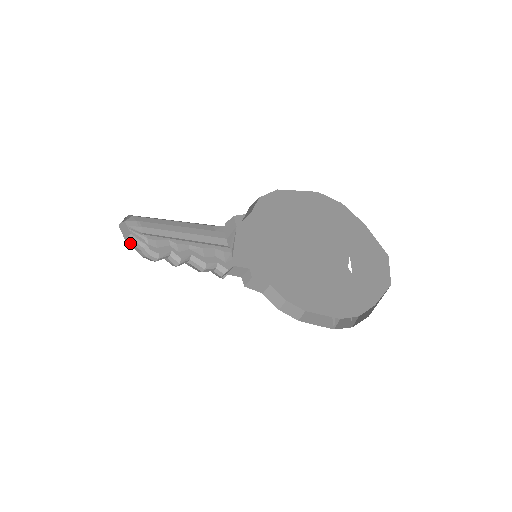
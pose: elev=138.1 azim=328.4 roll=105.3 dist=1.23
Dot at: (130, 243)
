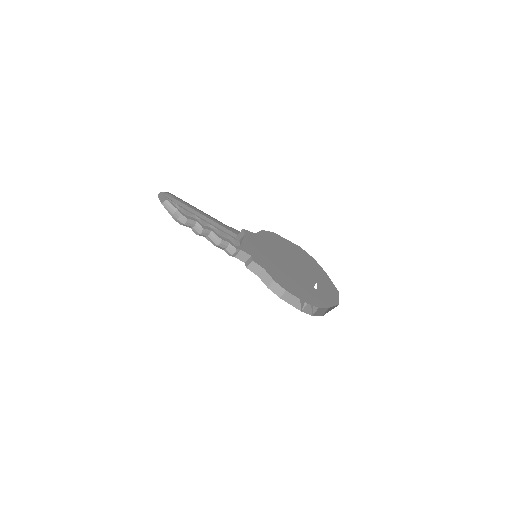
Dot at: (165, 208)
